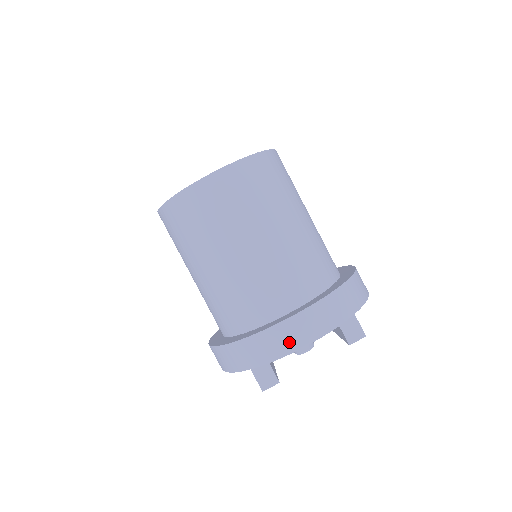
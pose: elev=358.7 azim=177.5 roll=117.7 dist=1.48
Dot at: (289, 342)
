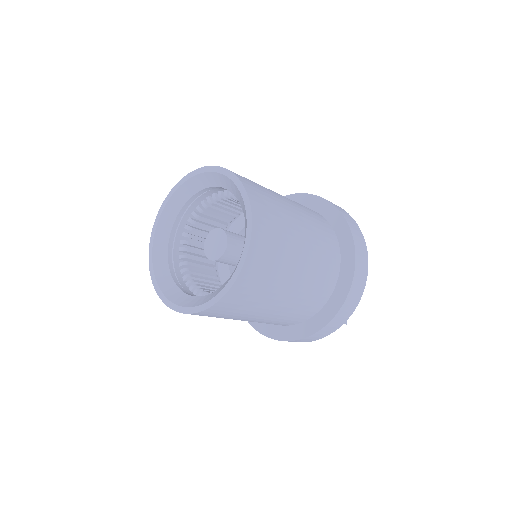
Dot at: (361, 286)
